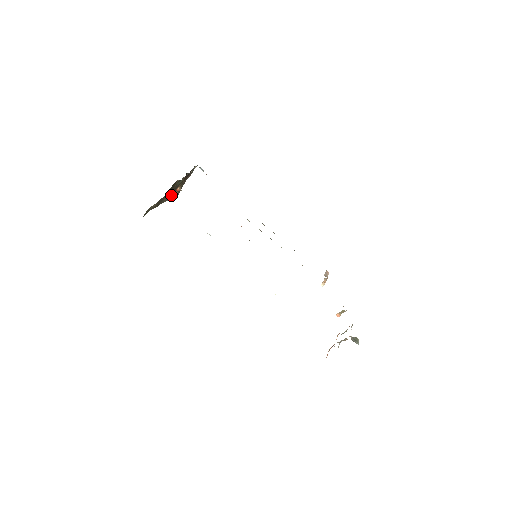
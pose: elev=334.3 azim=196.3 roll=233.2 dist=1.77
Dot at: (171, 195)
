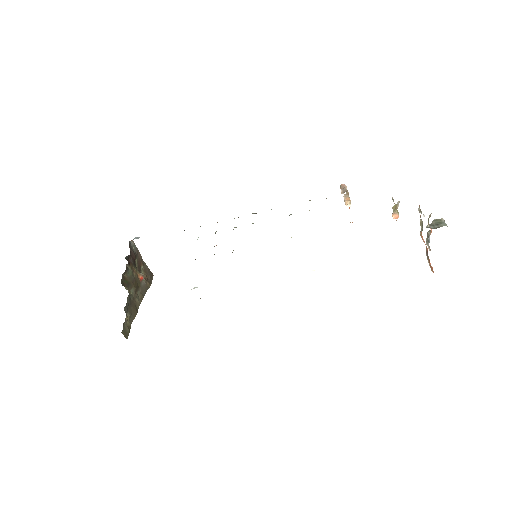
Dot at: (141, 288)
